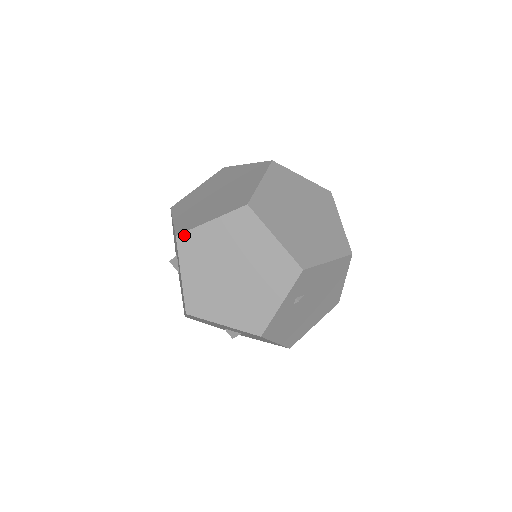
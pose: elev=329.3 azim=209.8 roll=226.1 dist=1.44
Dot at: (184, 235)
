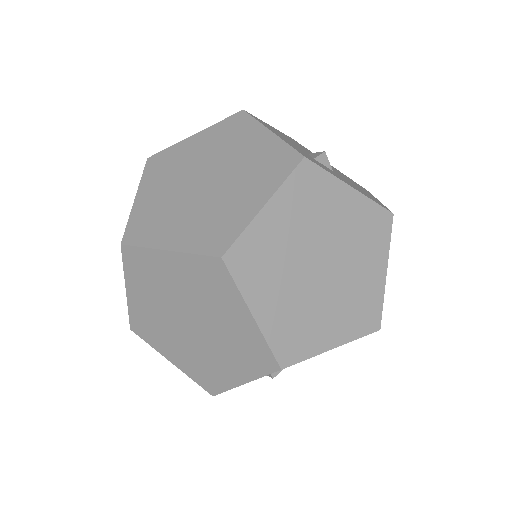
Dot at: (131, 249)
